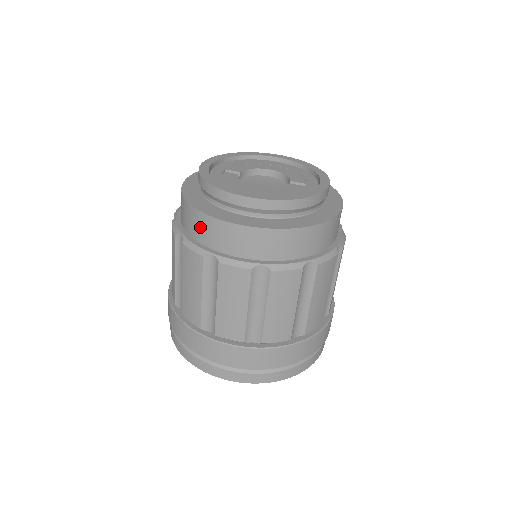
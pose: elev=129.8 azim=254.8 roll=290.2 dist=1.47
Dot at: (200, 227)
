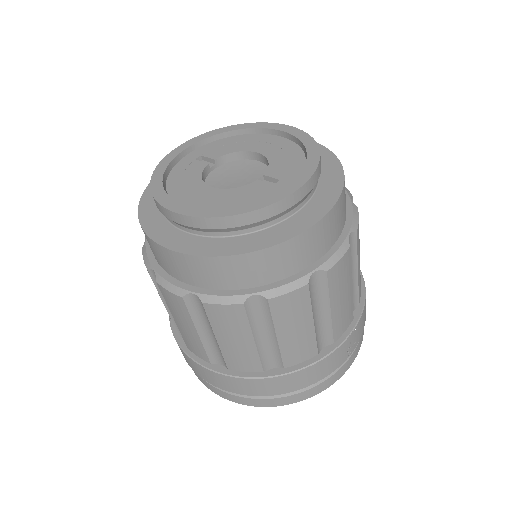
Dot at: occluded
